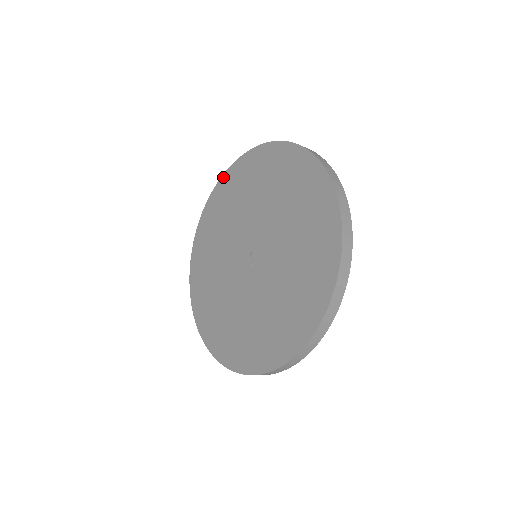
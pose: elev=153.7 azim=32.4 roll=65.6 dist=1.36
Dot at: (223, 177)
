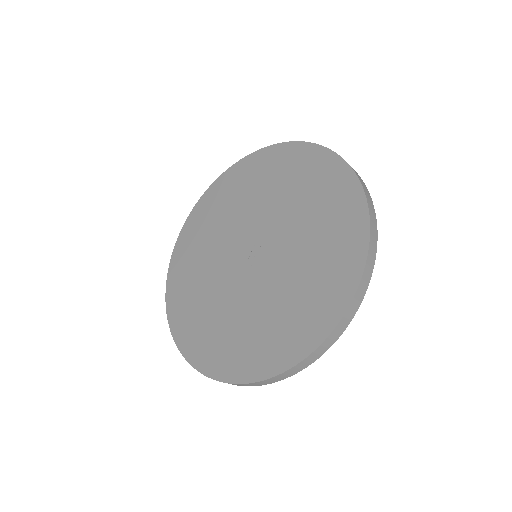
Dot at: (222, 176)
